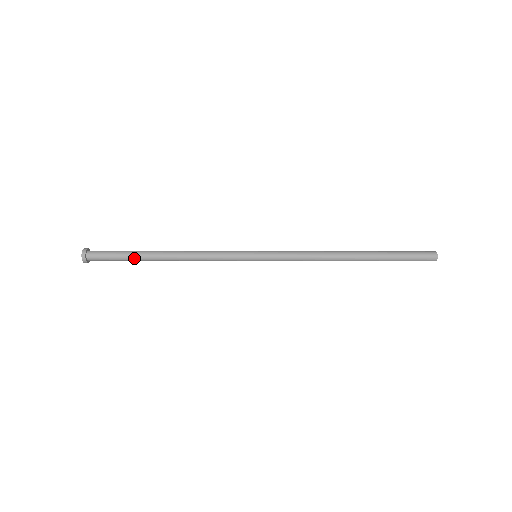
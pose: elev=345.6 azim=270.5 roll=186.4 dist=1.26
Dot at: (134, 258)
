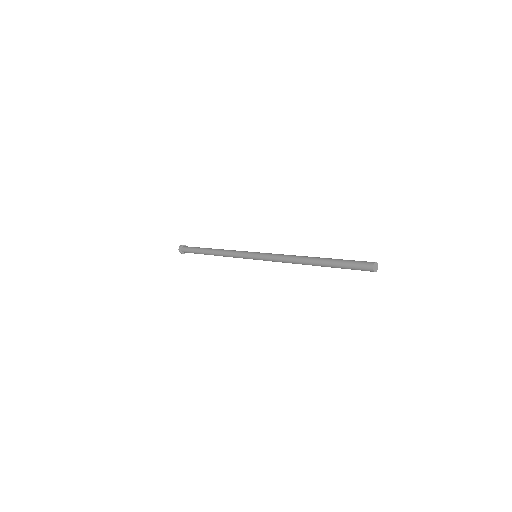
Dot at: occluded
